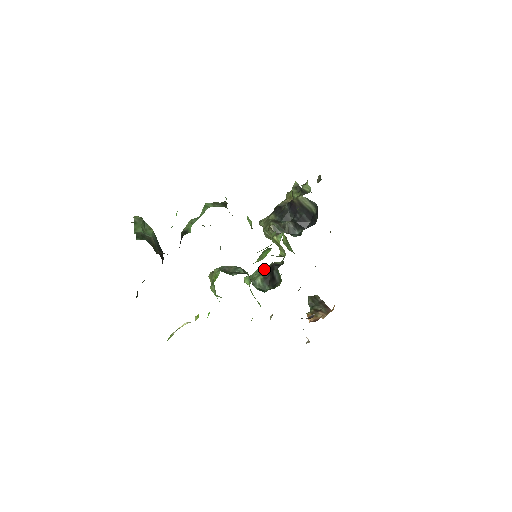
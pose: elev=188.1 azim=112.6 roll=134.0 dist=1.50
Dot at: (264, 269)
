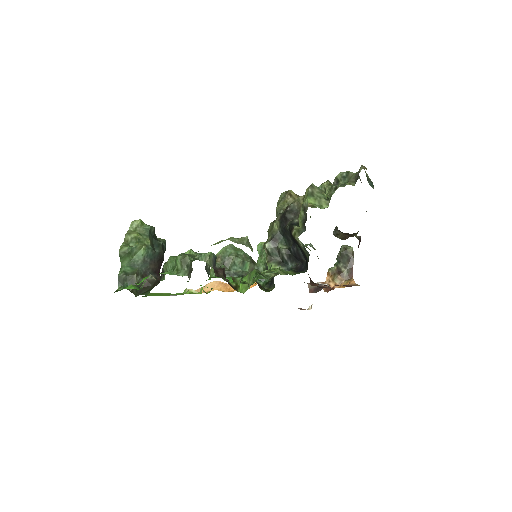
Dot at: occluded
